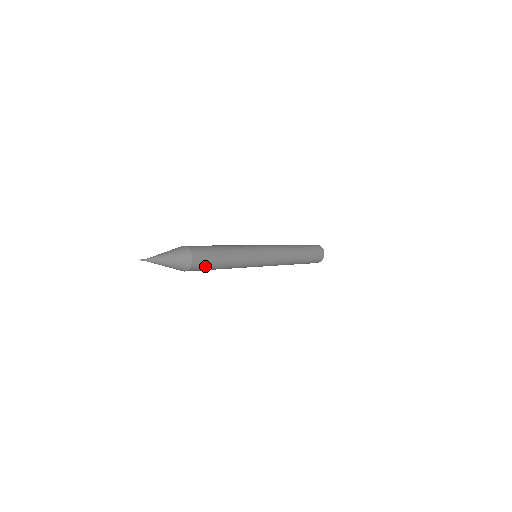
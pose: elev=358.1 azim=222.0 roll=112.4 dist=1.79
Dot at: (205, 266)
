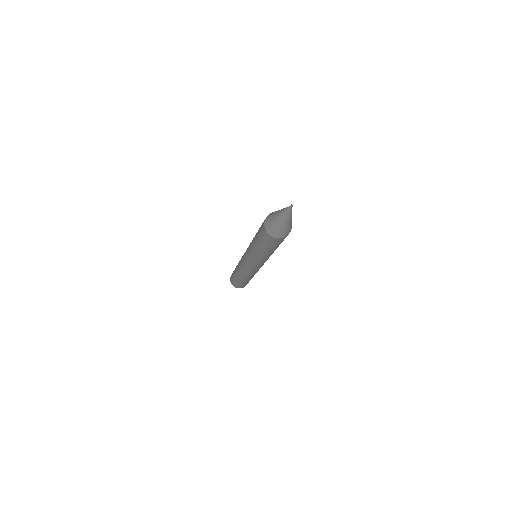
Dot at: occluded
